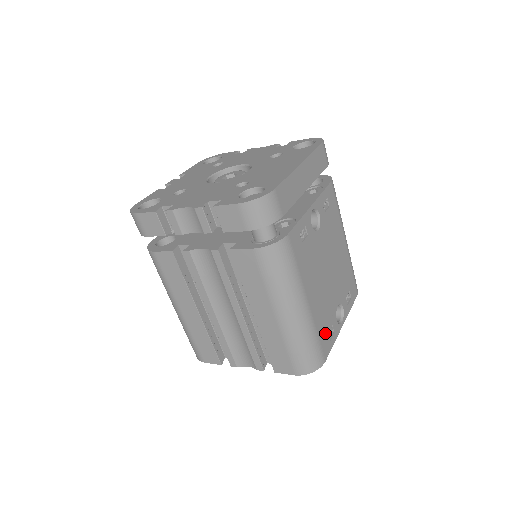
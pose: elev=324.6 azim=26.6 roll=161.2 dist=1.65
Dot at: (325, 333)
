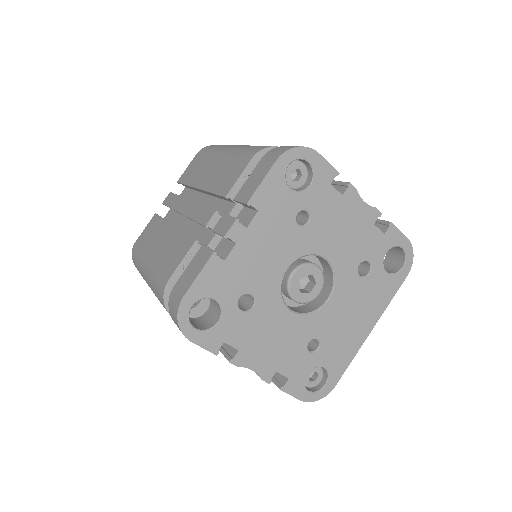
Dot at: occluded
